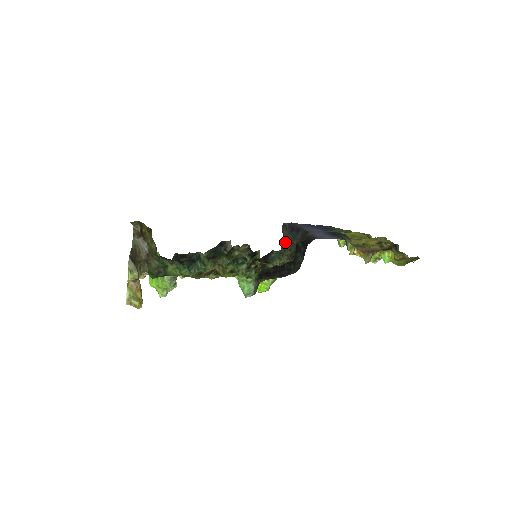
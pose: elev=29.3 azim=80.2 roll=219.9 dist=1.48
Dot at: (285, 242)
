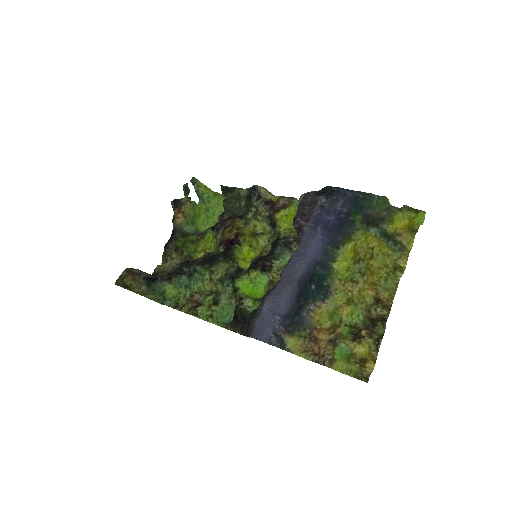
Dot at: occluded
